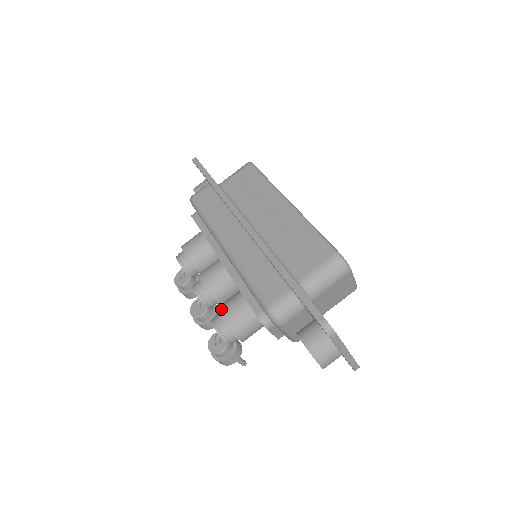
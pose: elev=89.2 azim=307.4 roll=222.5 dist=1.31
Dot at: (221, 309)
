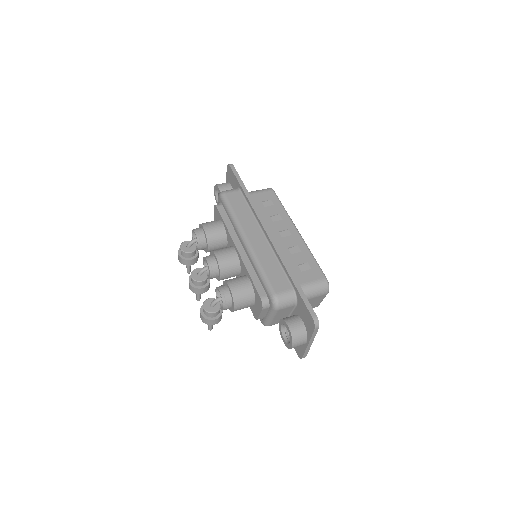
Dot at: (230, 283)
